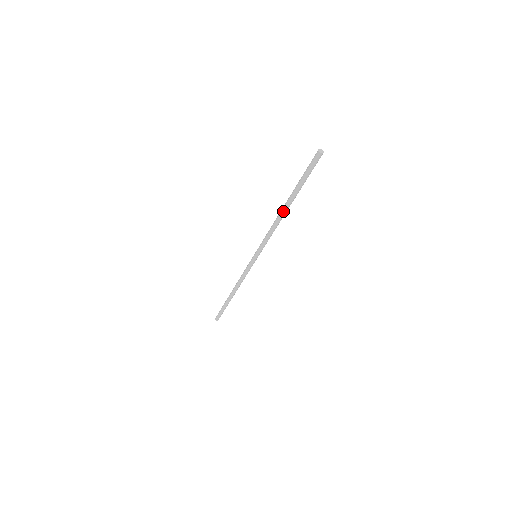
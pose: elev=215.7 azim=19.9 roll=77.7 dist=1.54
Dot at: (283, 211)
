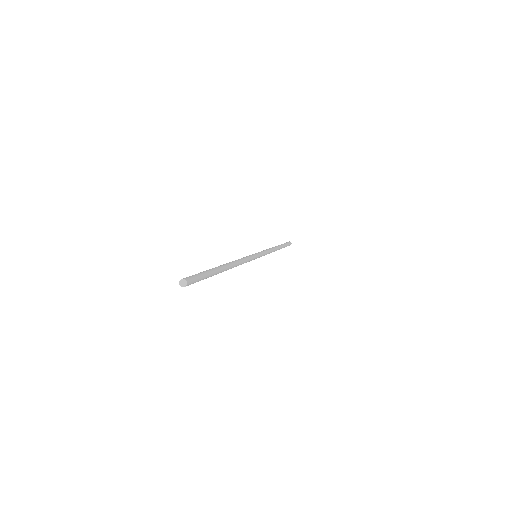
Dot at: occluded
